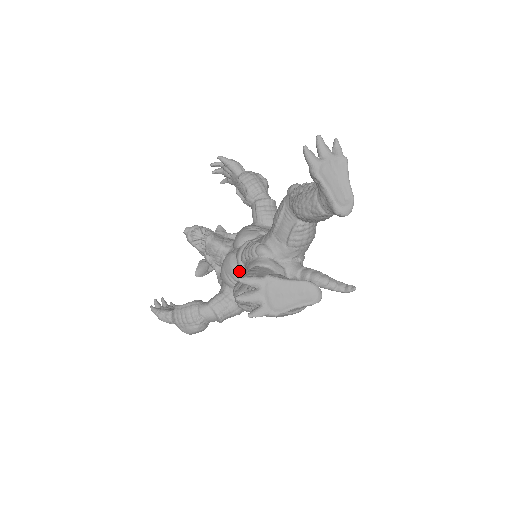
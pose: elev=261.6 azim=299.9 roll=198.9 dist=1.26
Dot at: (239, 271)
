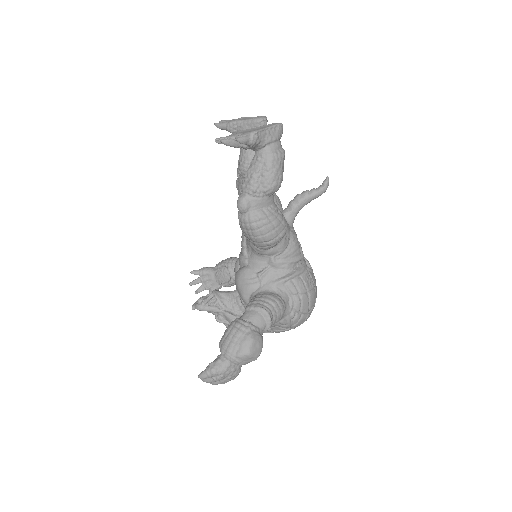
Dot at: (249, 266)
